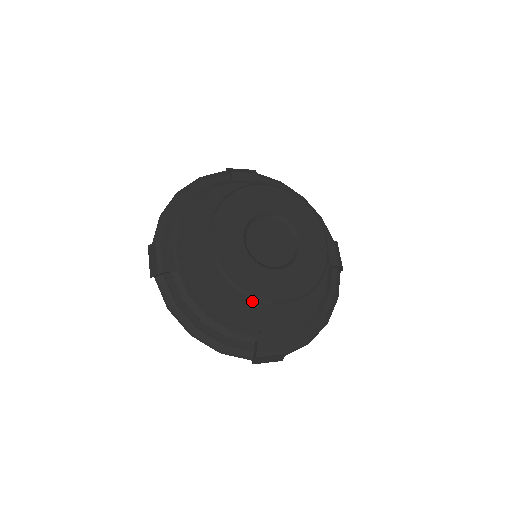
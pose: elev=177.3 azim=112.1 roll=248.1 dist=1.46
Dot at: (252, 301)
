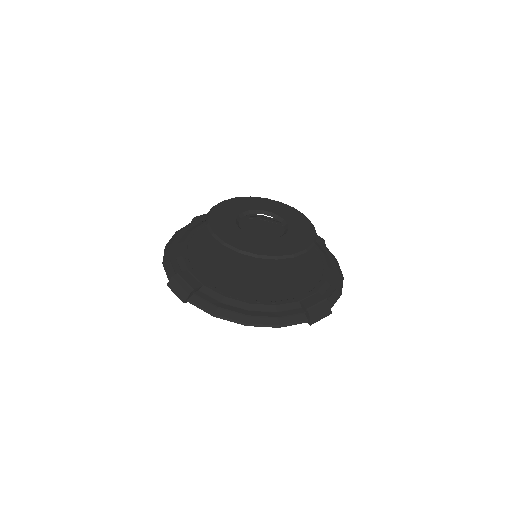
Dot at: (276, 281)
